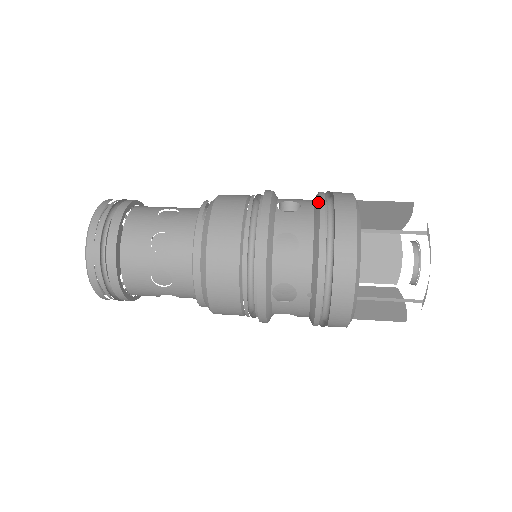
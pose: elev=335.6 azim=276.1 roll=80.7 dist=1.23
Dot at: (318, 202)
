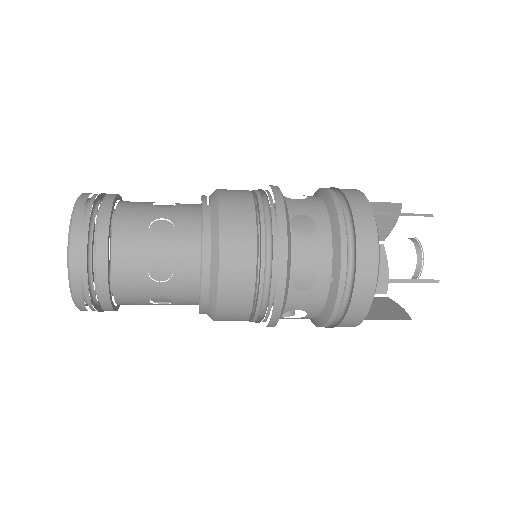
Dot at: (325, 191)
